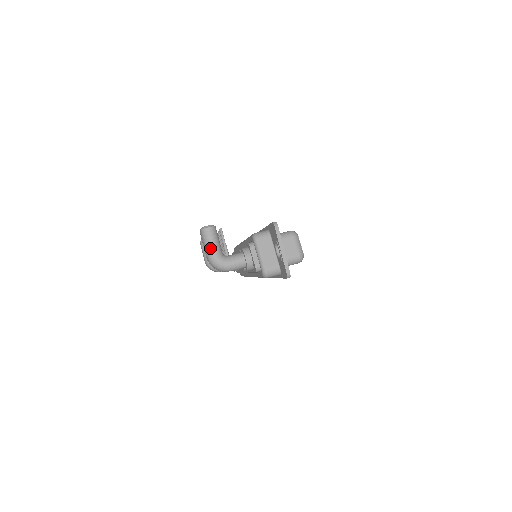
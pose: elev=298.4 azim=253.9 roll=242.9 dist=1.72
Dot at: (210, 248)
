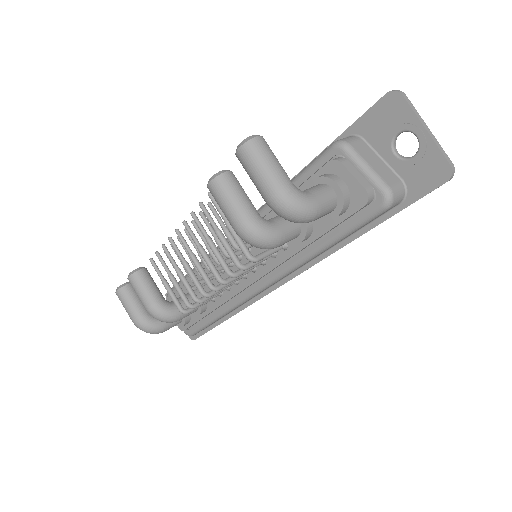
Dot at: (276, 173)
